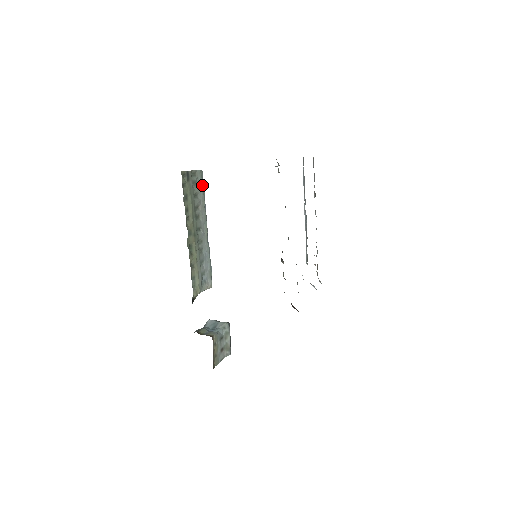
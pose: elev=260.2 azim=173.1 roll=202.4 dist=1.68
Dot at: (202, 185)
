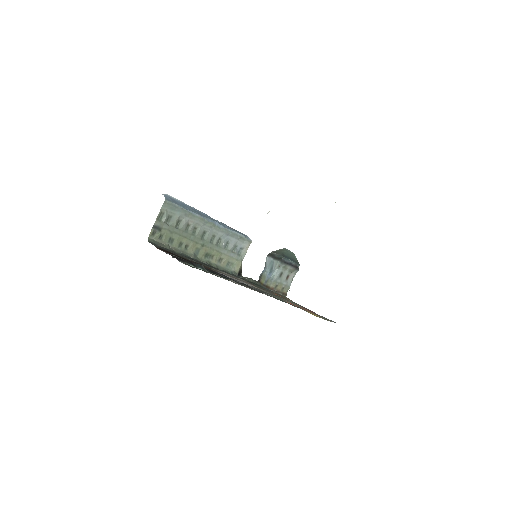
Dot at: (176, 208)
